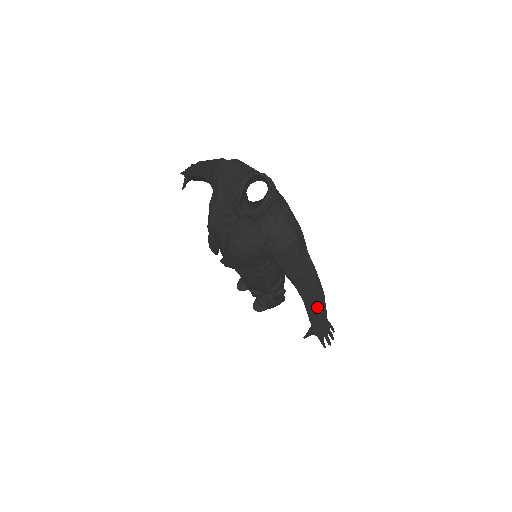
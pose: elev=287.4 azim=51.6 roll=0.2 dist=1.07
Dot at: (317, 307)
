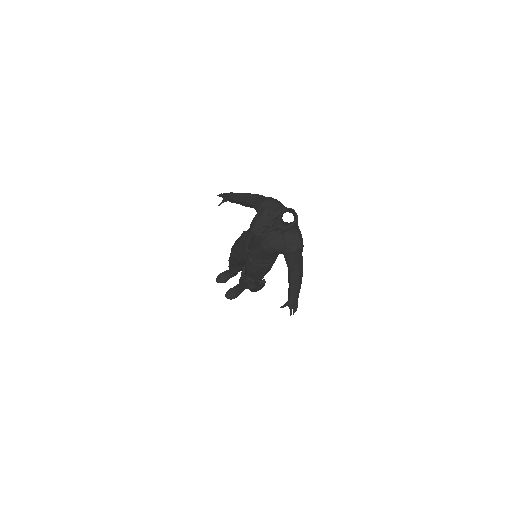
Dot at: (297, 288)
